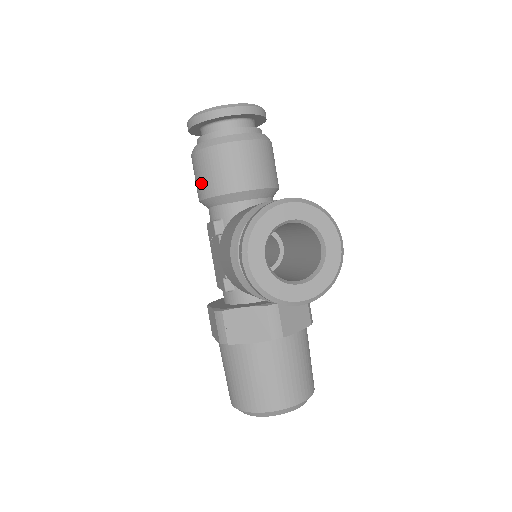
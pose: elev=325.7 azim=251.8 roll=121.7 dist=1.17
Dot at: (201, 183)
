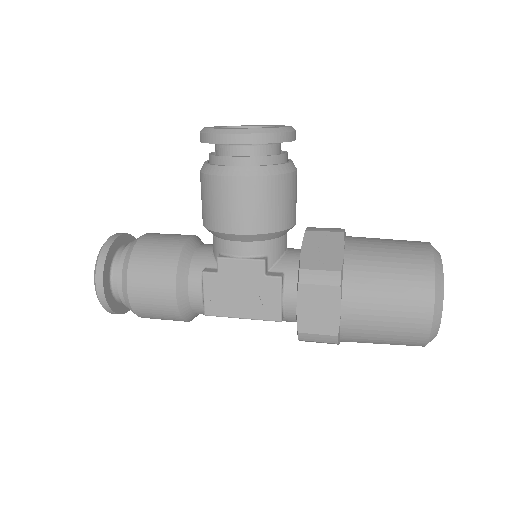
Dot at: (159, 278)
